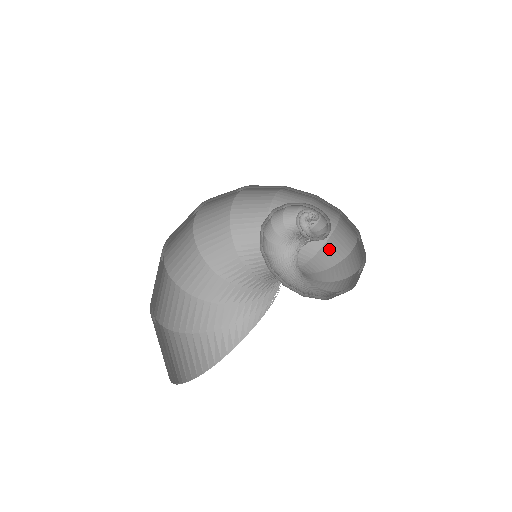
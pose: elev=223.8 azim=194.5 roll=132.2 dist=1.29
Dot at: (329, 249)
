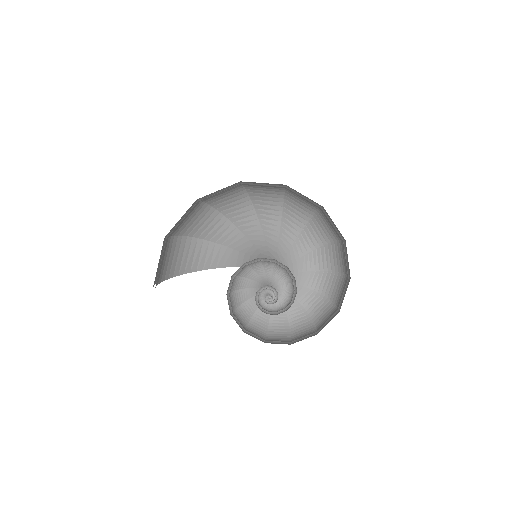
Dot at: (336, 281)
